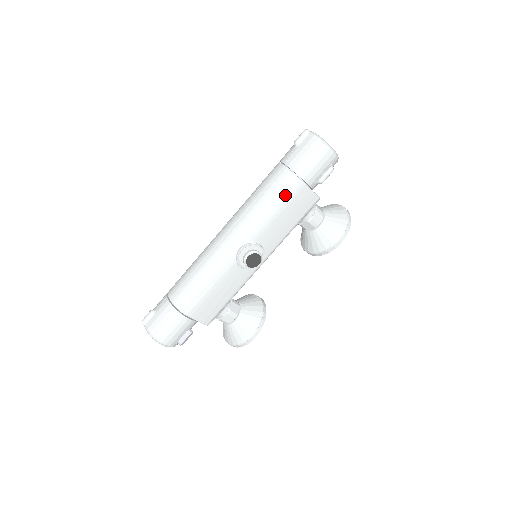
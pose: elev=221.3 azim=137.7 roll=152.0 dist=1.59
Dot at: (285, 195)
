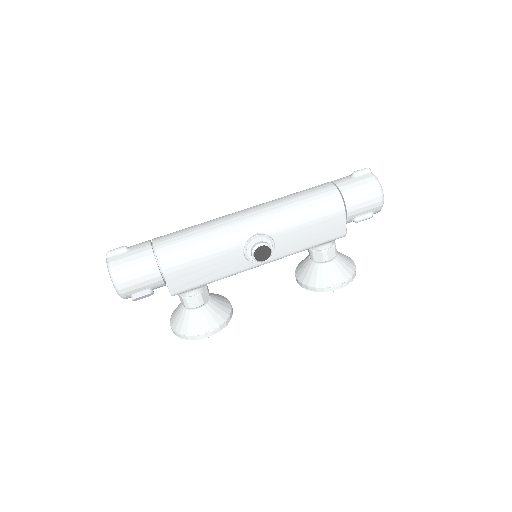
Dot at: (324, 211)
